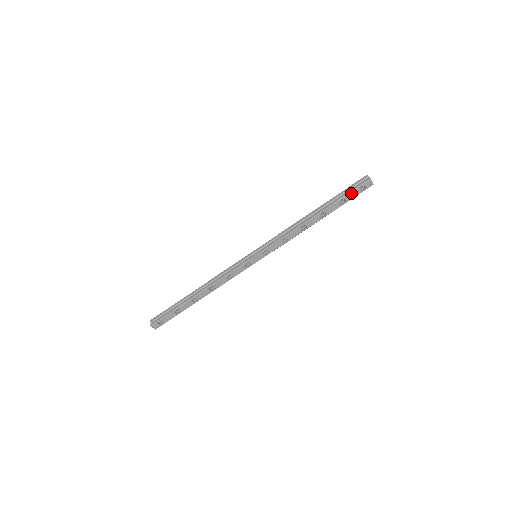
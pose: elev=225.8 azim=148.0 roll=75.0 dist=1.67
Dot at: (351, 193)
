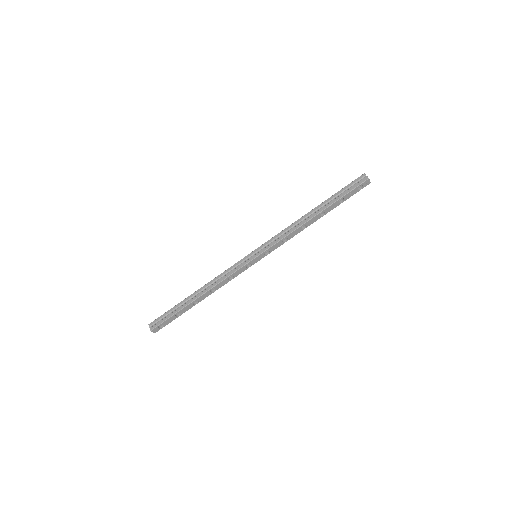
Dot at: (350, 192)
